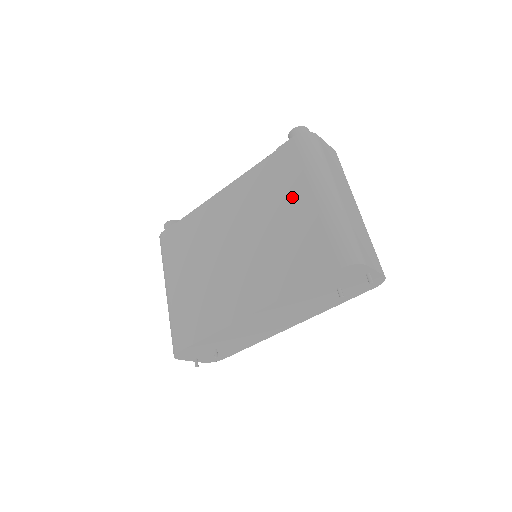
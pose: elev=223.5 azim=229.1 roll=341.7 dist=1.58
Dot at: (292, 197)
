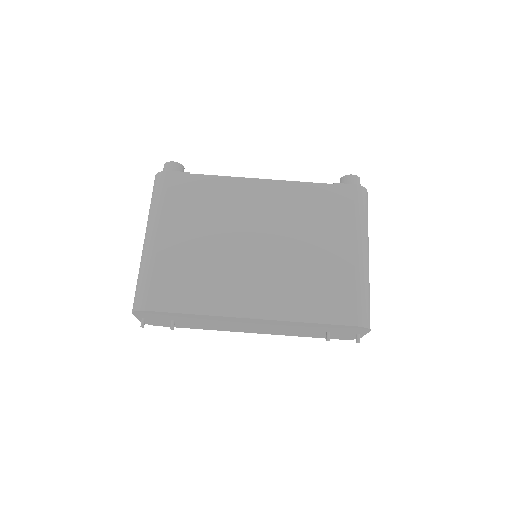
Dot at: (335, 237)
